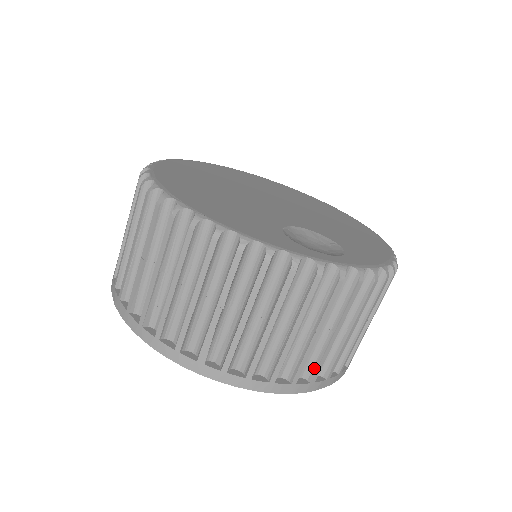
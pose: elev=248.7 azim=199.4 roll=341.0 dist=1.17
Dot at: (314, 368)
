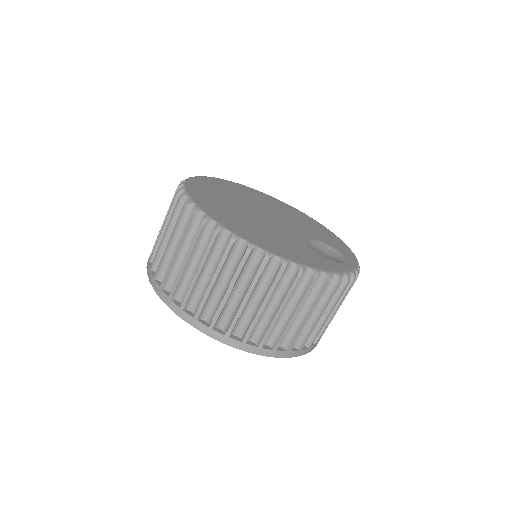
Dot at: occluded
